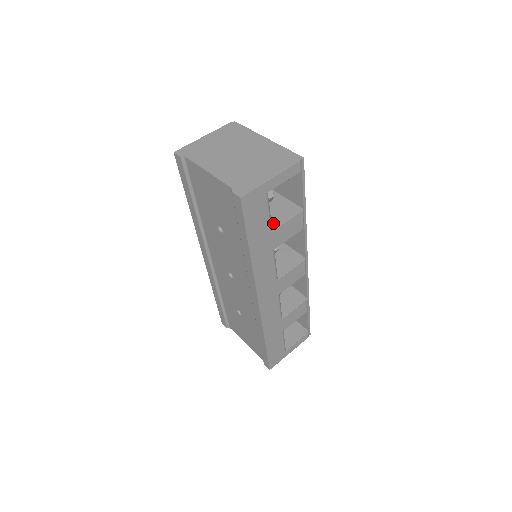
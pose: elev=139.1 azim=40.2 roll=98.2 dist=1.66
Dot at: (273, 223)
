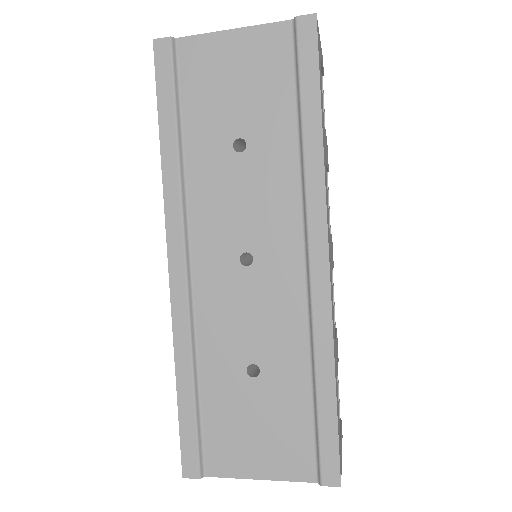
Dot at: occluded
